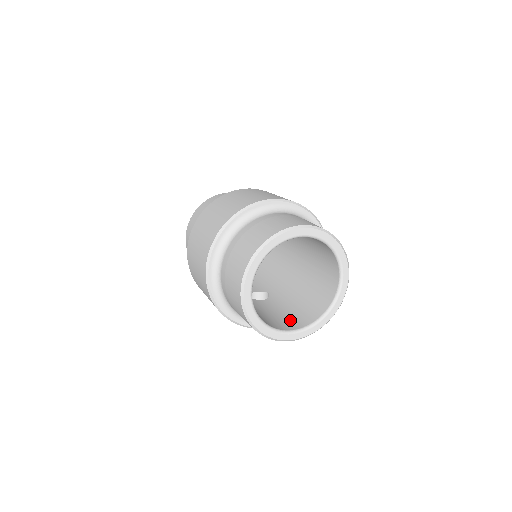
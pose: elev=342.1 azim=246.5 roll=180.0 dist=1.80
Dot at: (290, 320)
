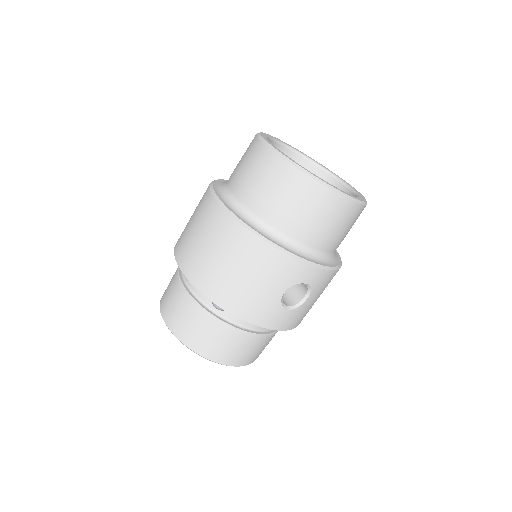
Dot at: occluded
